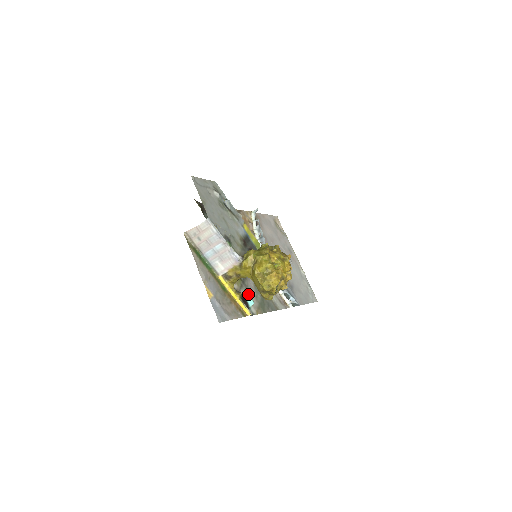
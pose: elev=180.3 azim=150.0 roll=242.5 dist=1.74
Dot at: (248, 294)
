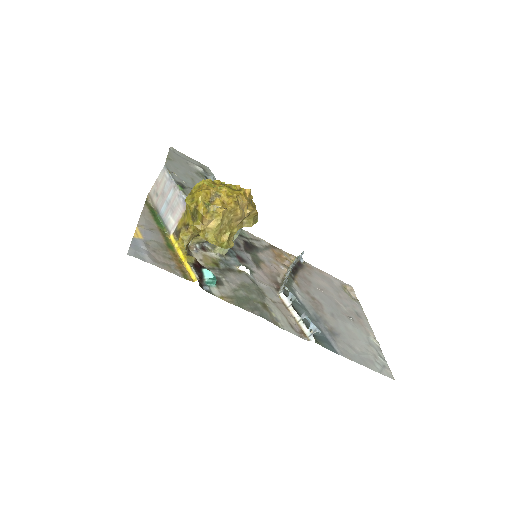
Dot at: (219, 279)
